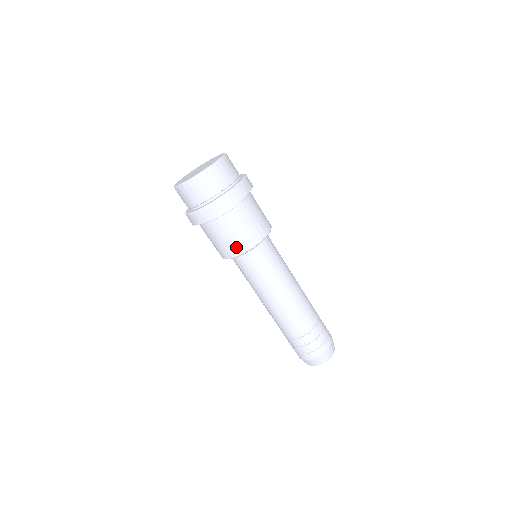
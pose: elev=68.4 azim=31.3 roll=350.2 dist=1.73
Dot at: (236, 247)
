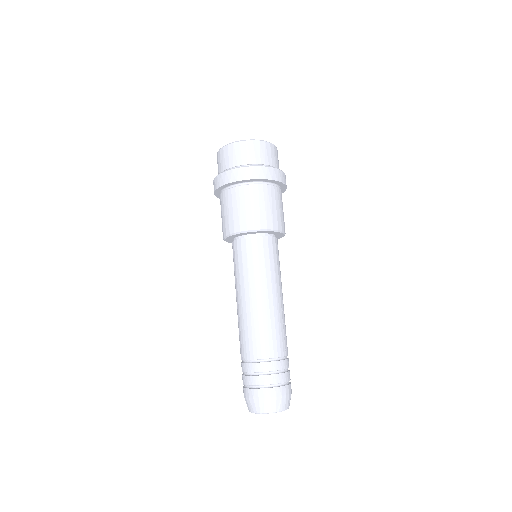
Dot at: (271, 220)
